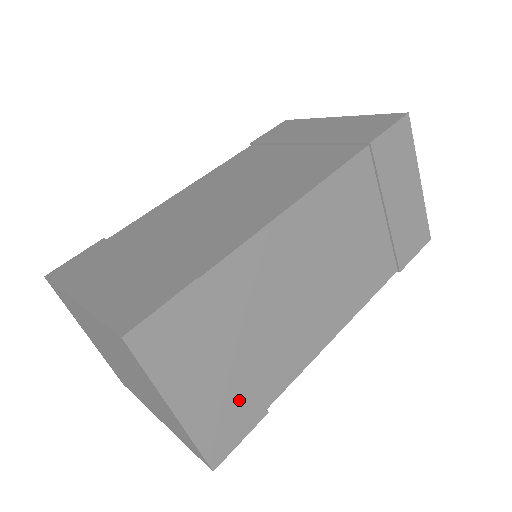
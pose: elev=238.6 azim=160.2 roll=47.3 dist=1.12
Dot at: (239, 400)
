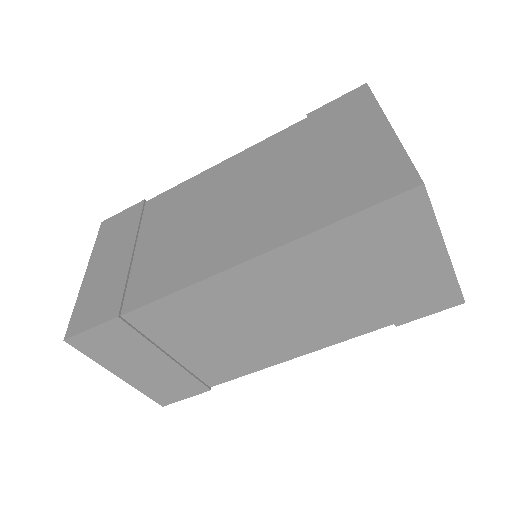
Dot at: (178, 380)
